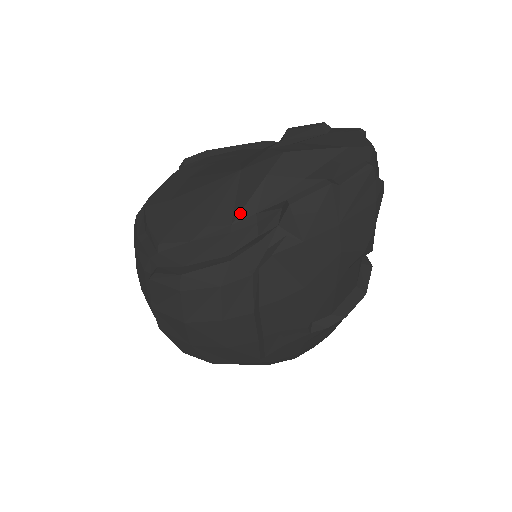
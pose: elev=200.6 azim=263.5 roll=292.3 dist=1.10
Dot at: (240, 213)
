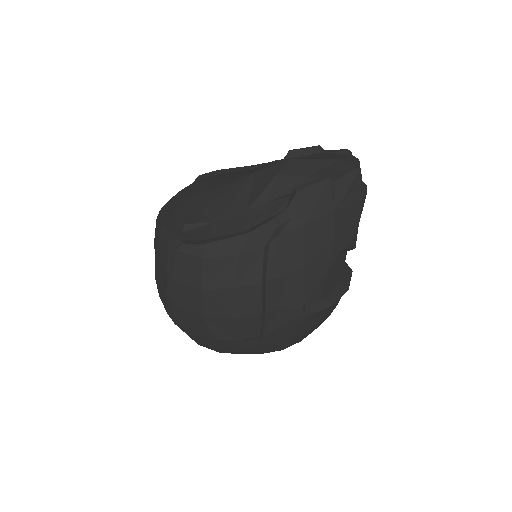
Dot at: (255, 201)
